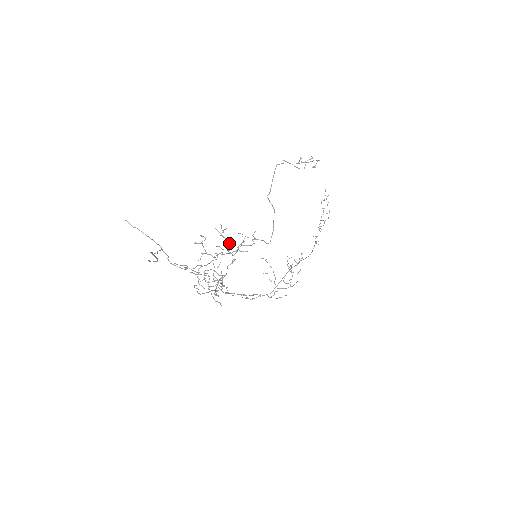
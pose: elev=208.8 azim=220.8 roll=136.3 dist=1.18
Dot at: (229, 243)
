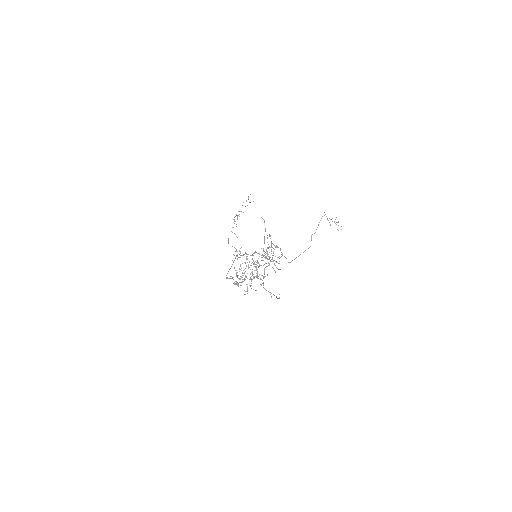
Dot at: occluded
